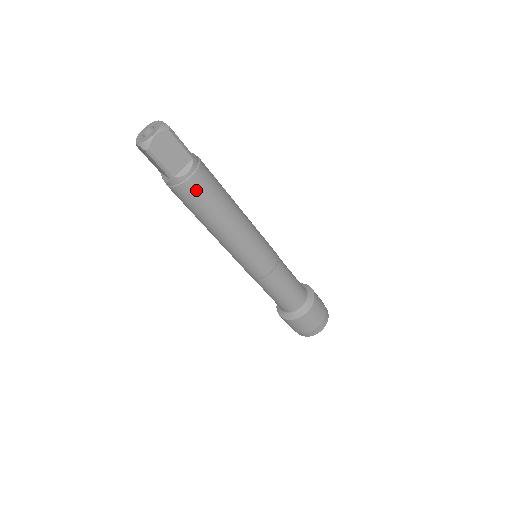
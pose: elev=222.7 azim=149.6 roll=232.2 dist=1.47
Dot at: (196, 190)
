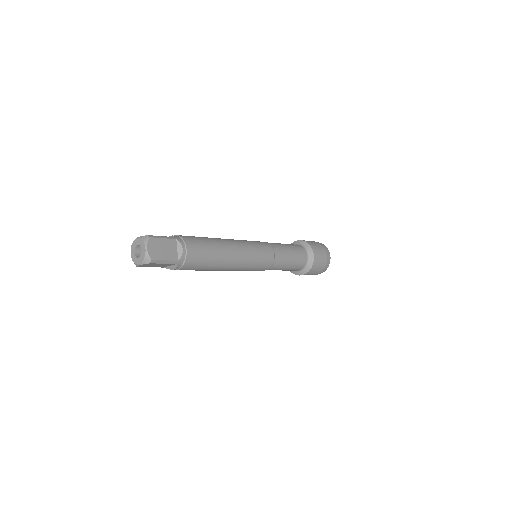
Dot at: occluded
